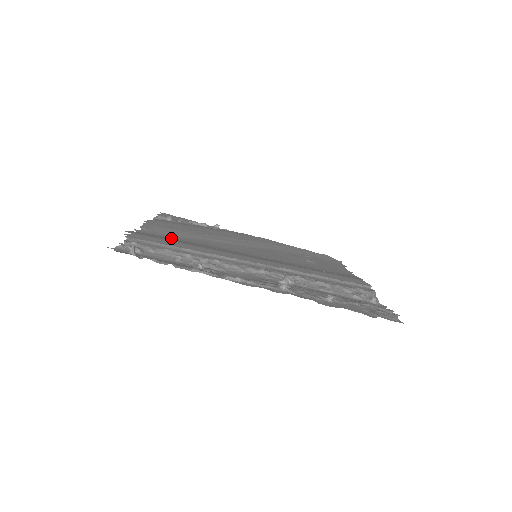
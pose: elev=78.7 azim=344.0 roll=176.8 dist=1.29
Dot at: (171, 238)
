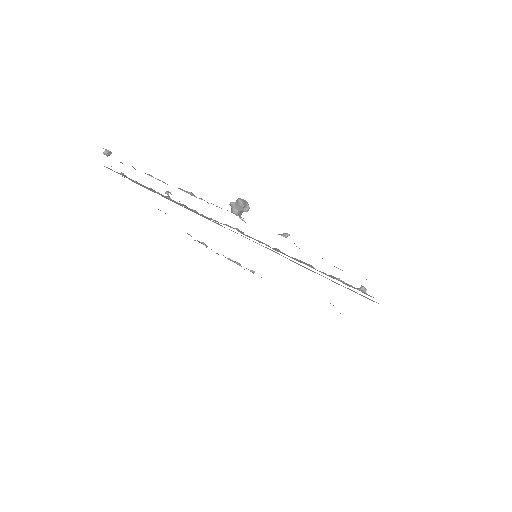
Dot at: occluded
